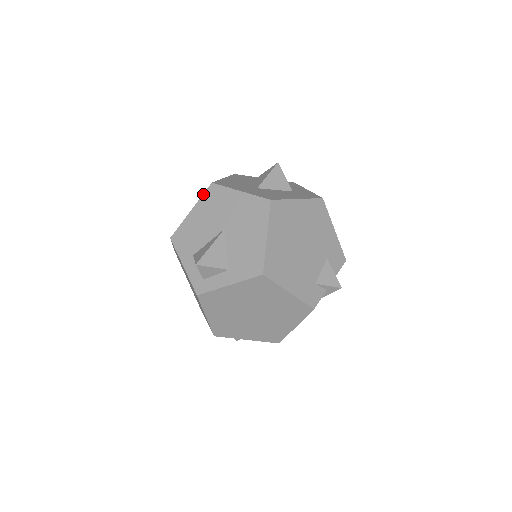
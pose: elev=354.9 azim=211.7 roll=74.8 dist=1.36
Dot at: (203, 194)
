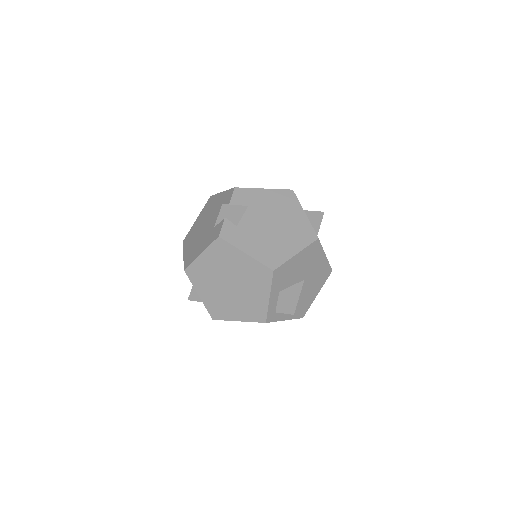
Dot at: (310, 245)
